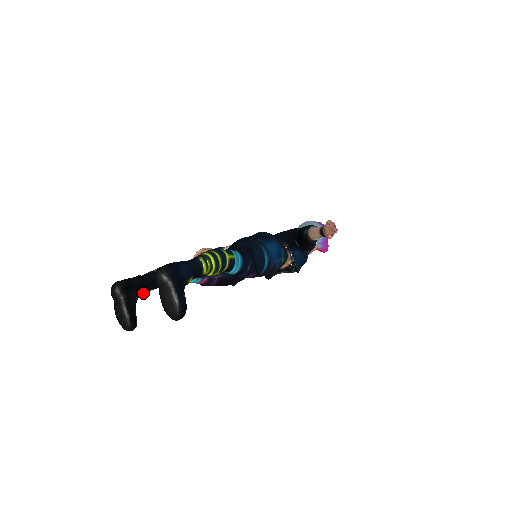
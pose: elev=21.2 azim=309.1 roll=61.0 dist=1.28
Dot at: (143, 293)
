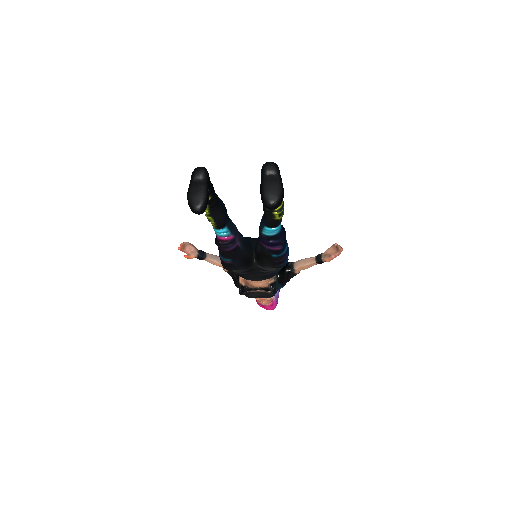
Dot at: (210, 196)
